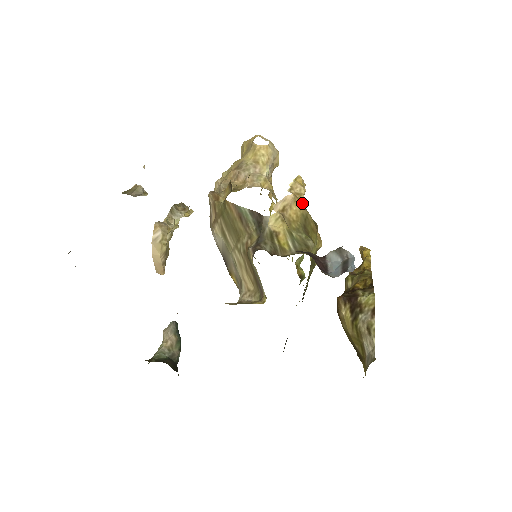
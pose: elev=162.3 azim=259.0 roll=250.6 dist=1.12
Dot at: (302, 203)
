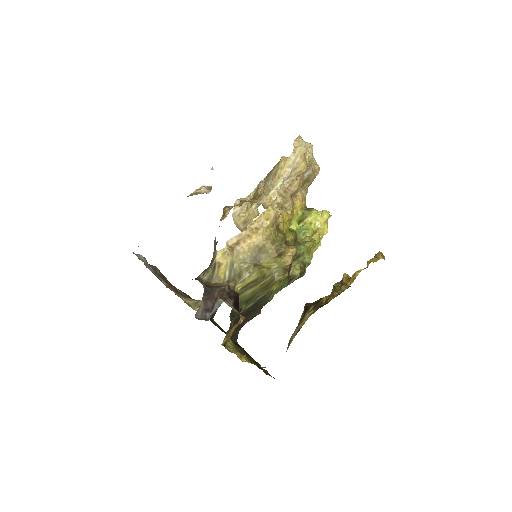
Dot at: (261, 235)
